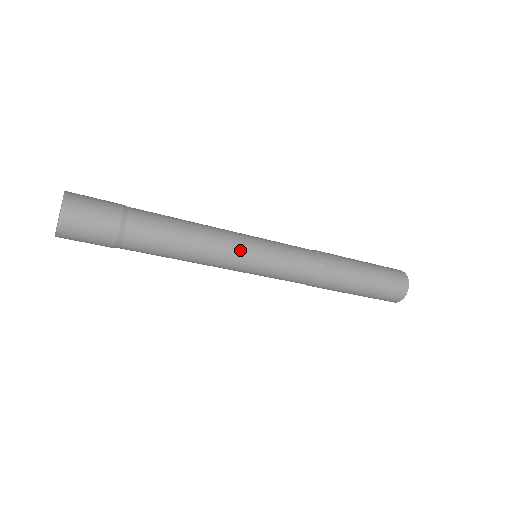
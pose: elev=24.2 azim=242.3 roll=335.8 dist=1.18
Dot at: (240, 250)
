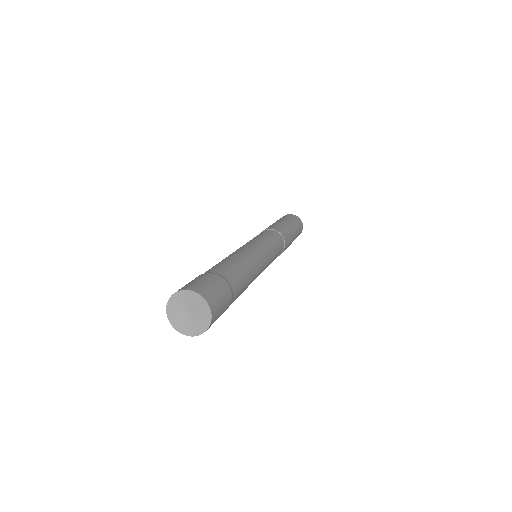
Dot at: (265, 260)
